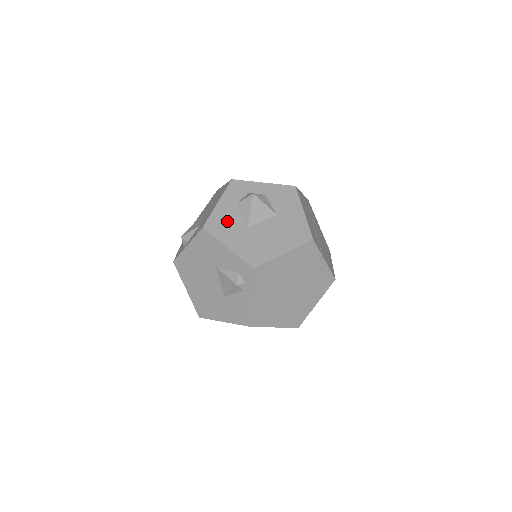
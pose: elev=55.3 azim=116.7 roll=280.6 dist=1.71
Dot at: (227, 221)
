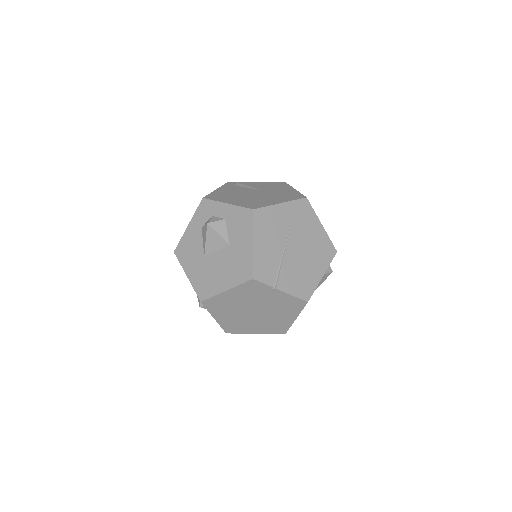
Dot at: (191, 247)
